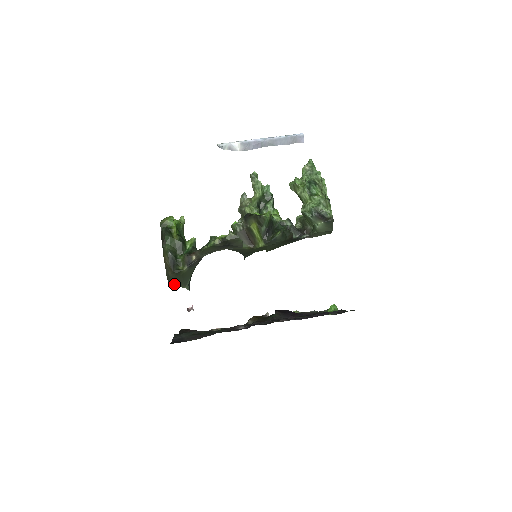
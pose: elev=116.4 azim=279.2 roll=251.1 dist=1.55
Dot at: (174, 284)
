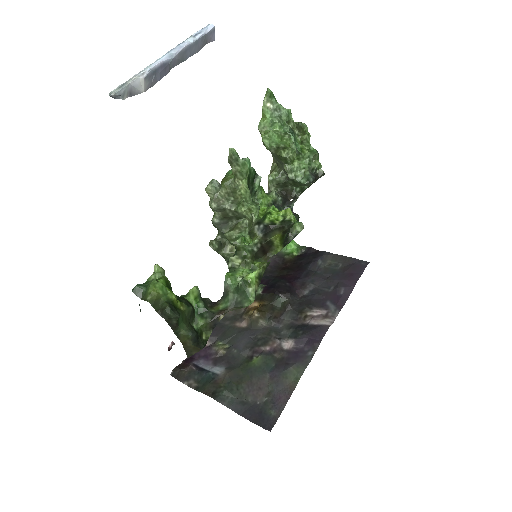
Dot at: occluded
